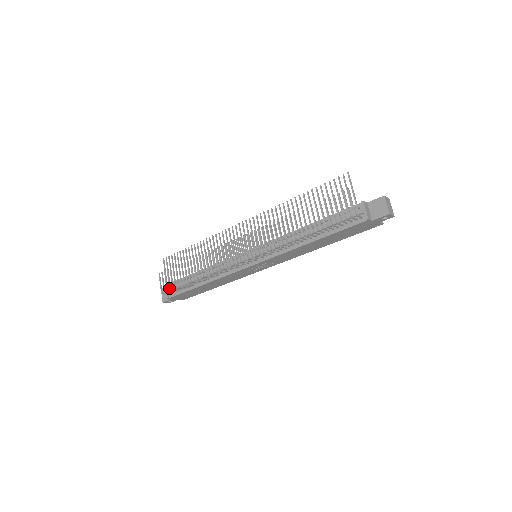
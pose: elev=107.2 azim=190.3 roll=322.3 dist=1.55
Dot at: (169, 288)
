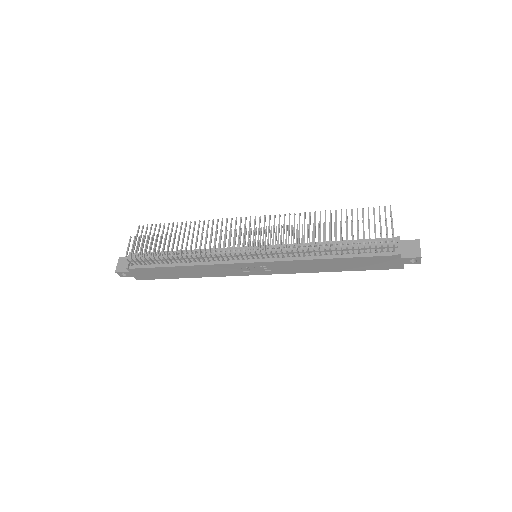
Dot at: (139, 255)
